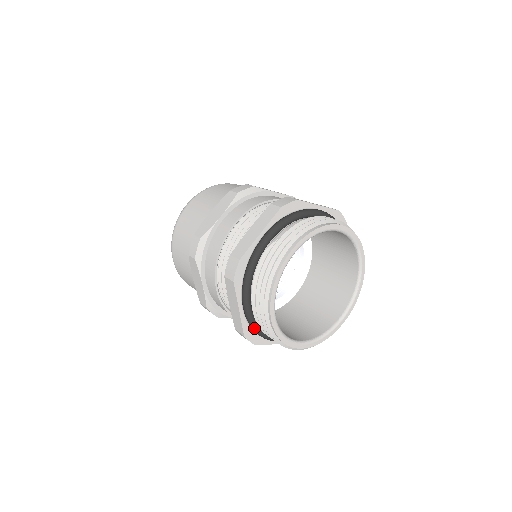
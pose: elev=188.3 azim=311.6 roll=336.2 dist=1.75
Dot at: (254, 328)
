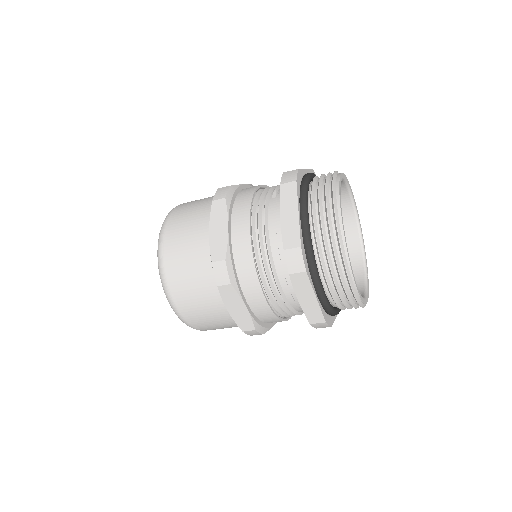
Dot at: (309, 243)
